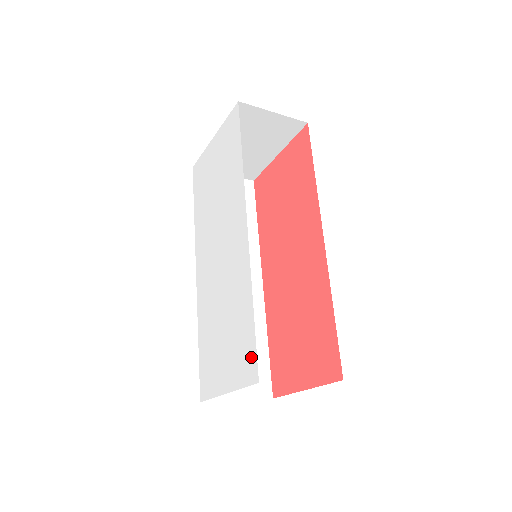
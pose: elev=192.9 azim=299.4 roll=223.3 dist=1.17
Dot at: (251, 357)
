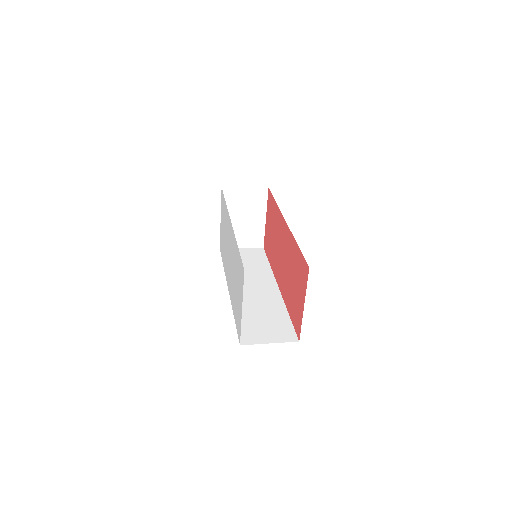
Dot at: (241, 267)
